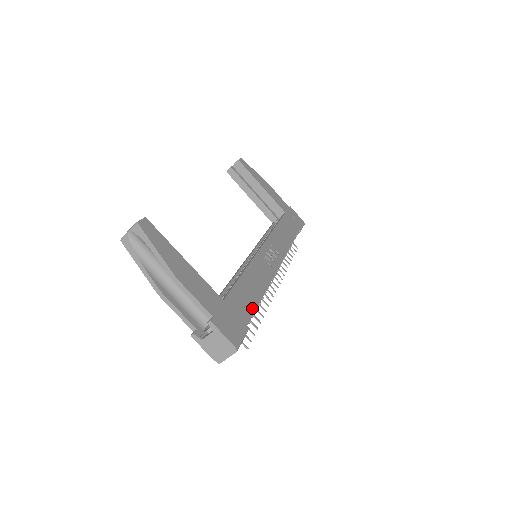
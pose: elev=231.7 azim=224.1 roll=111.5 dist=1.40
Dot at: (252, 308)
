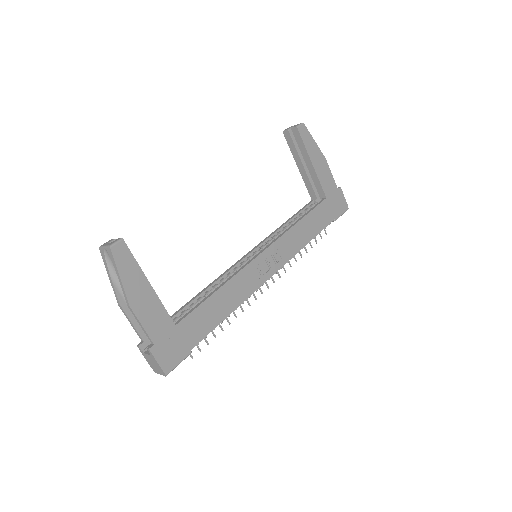
Dot at: (207, 330)
